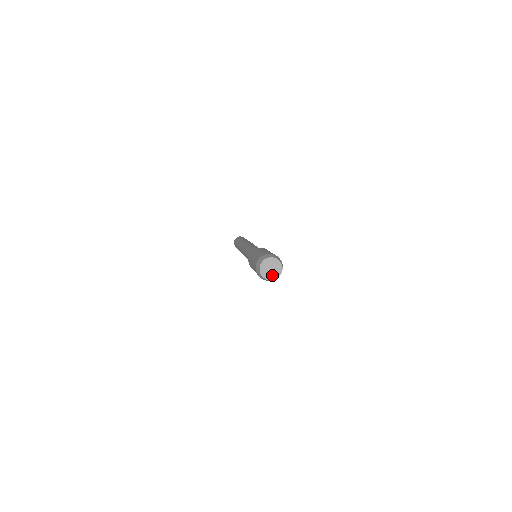
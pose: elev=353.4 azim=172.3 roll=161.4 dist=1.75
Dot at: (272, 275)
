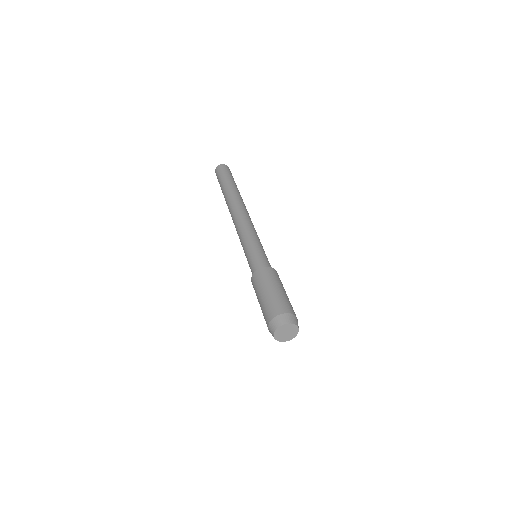
Dot at: (287, 337)
